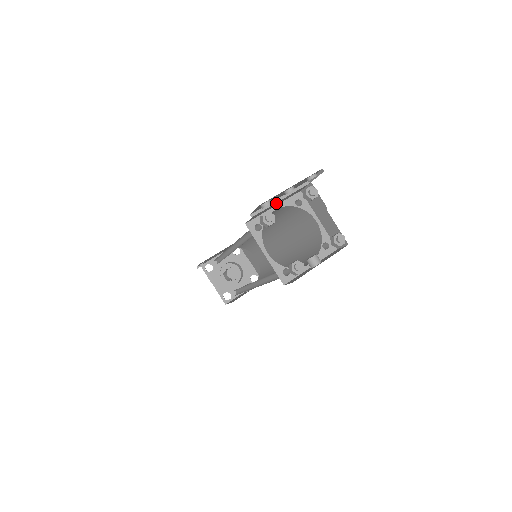
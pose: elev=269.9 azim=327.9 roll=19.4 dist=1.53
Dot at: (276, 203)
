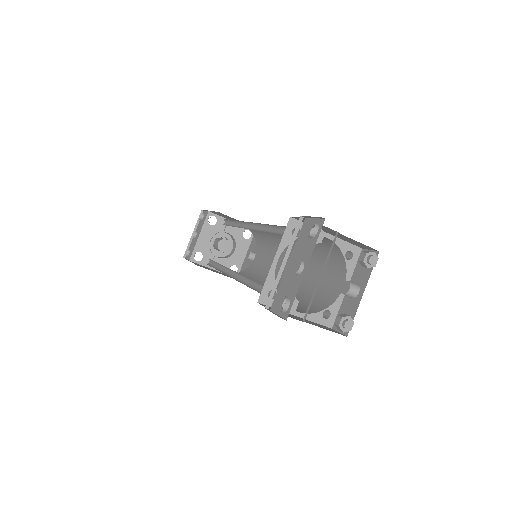
Dot at: (280, 267)
